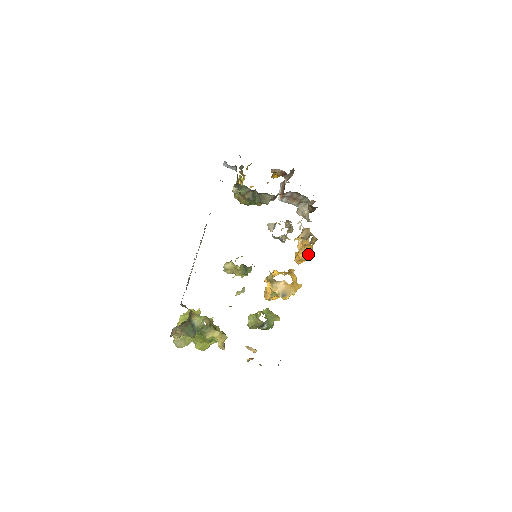
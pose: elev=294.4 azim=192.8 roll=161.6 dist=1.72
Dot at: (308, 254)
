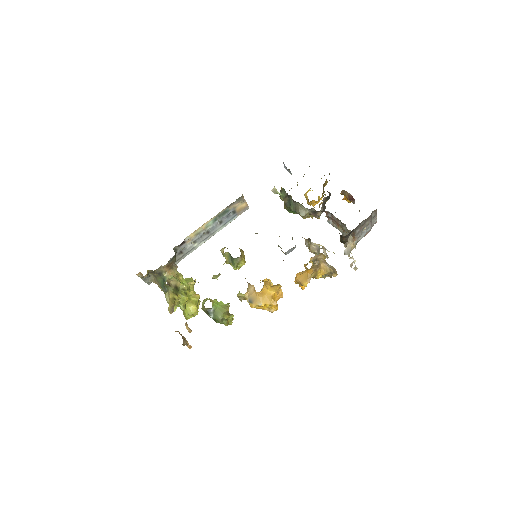
Dot at: (305, 279)
